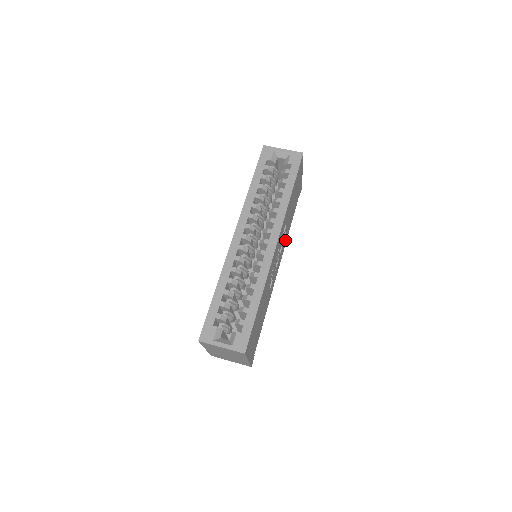
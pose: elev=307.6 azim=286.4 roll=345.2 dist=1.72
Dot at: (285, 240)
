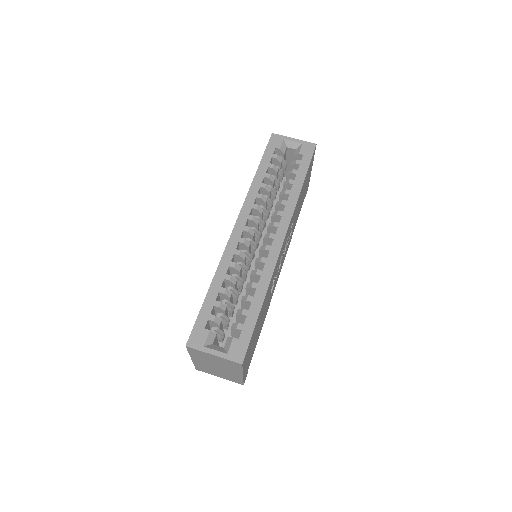
Dot at: (289, 242)
